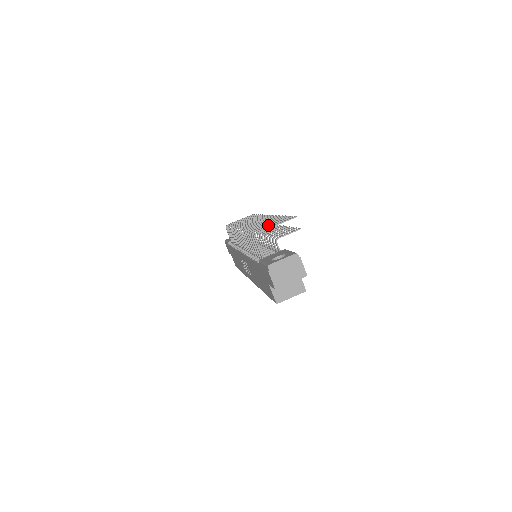
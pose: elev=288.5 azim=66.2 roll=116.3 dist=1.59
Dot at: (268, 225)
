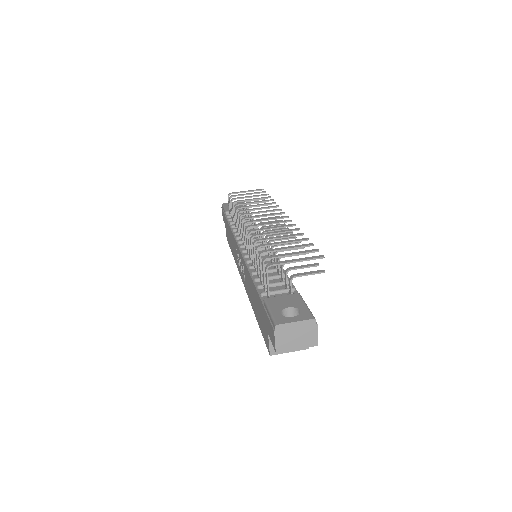
Dot at: (286, 253)
